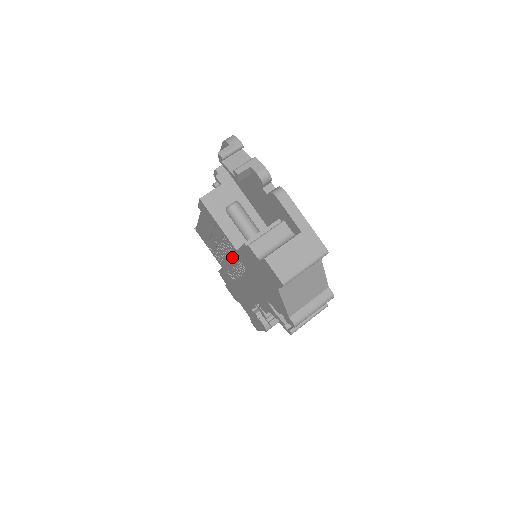
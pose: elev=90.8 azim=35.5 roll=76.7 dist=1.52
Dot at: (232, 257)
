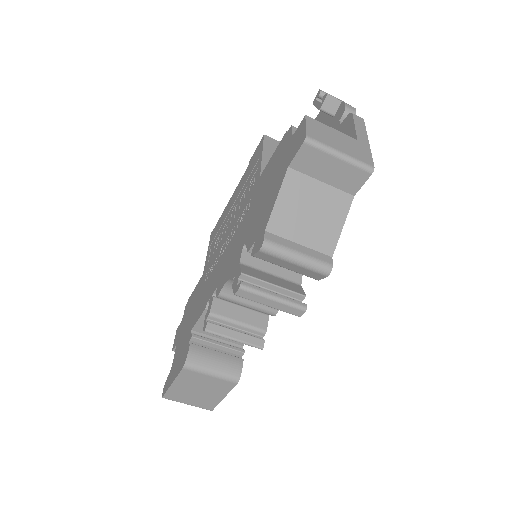
Dot at: (241, 209)
